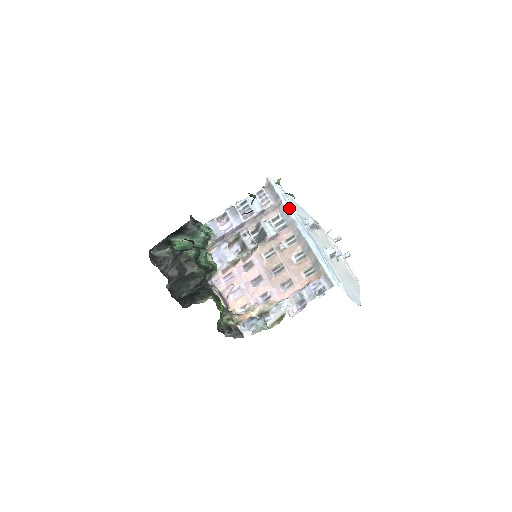
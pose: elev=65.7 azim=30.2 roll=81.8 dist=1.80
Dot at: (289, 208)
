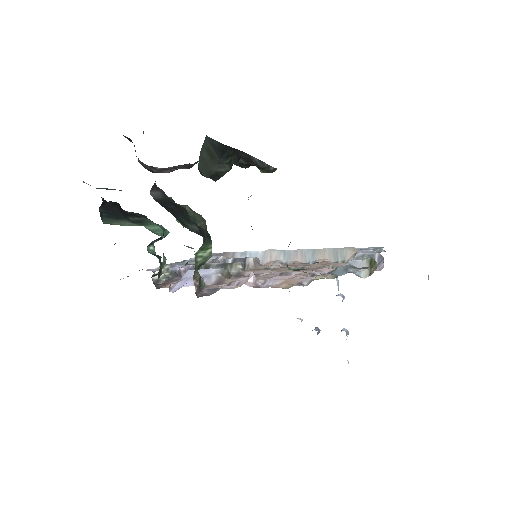
Dot at: (249, 253)
